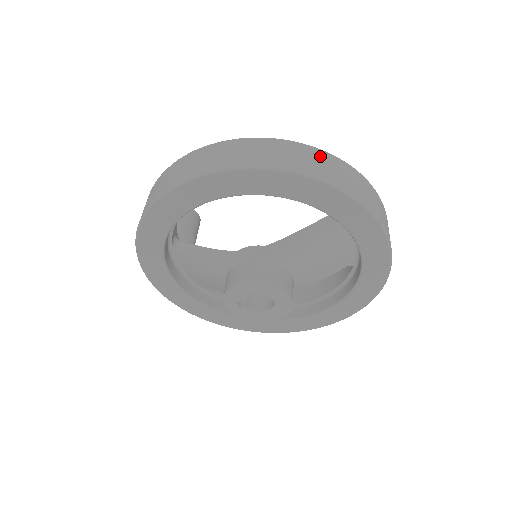
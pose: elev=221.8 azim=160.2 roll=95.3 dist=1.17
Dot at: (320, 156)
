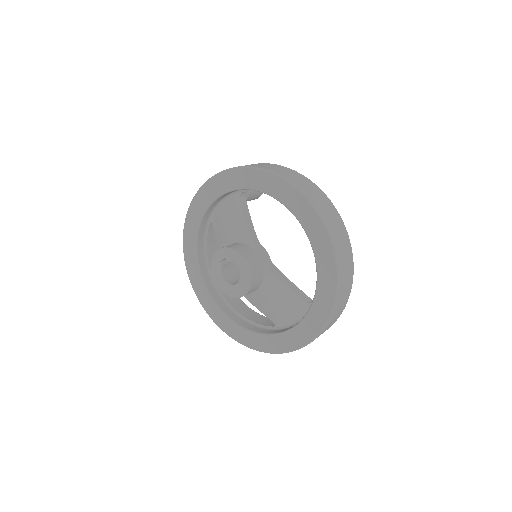
Dot at: (350, 278)
